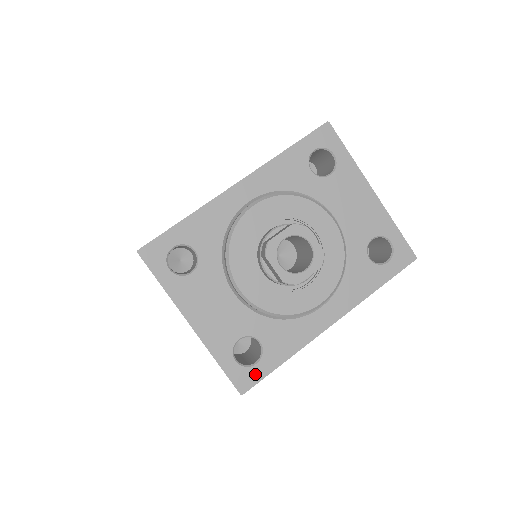
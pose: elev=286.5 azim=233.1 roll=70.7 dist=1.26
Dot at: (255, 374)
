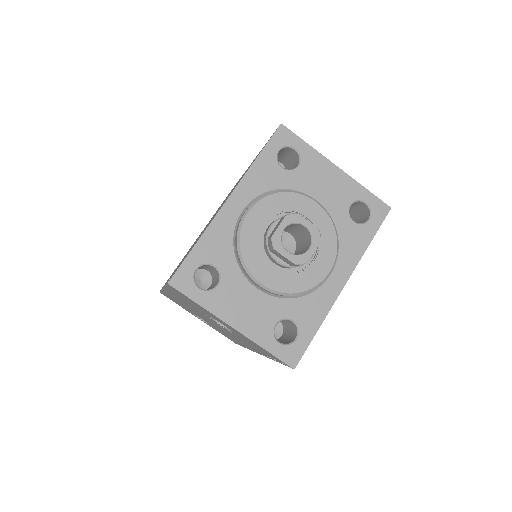
Dot at: (299, 348)
